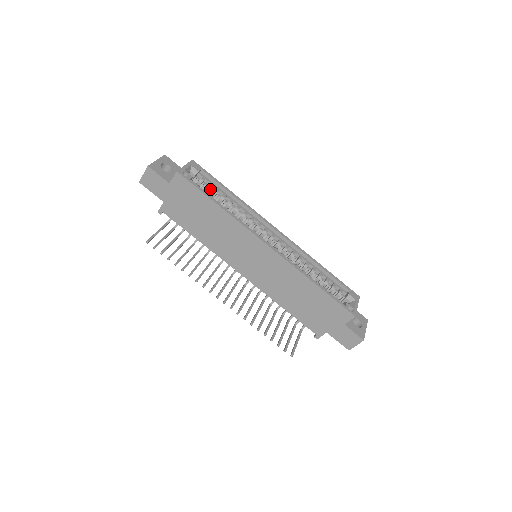
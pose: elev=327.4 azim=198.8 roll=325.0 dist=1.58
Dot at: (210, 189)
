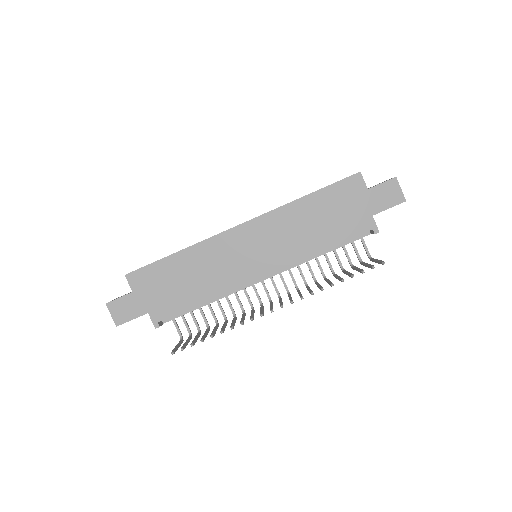
Dot at: occluded
